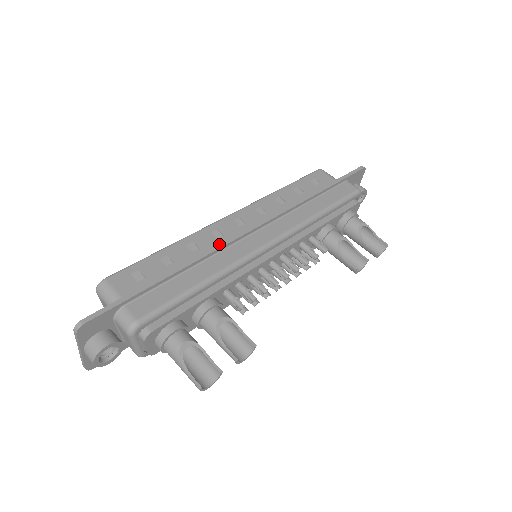
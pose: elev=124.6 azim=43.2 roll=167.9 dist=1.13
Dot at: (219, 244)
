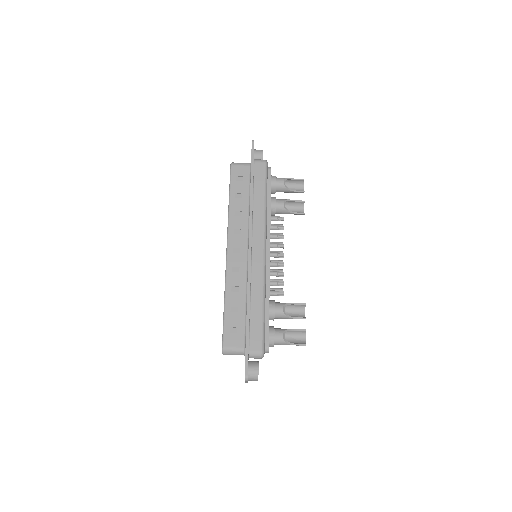
Dot at: (248, 277)
